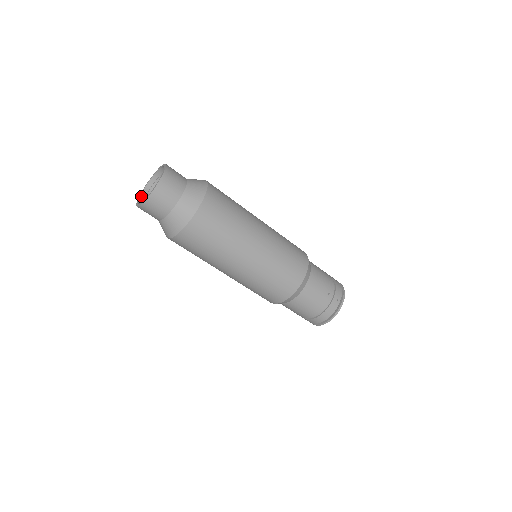
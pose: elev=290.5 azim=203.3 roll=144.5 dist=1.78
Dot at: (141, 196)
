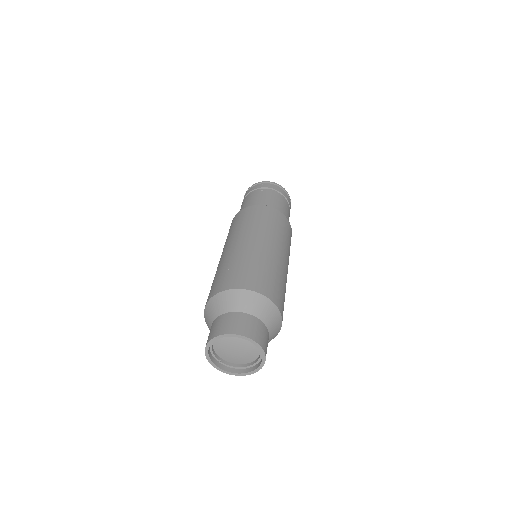
Dot at: (208, 352)
